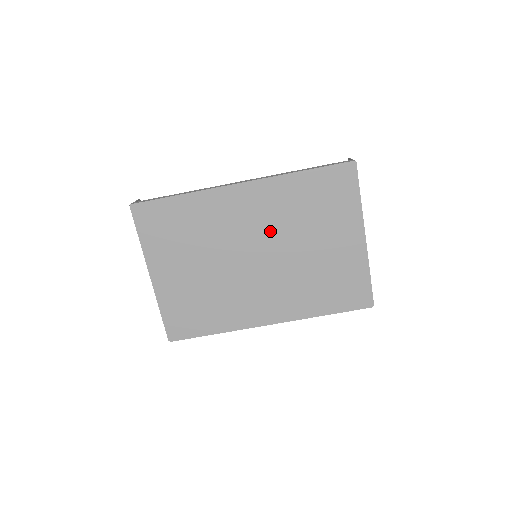
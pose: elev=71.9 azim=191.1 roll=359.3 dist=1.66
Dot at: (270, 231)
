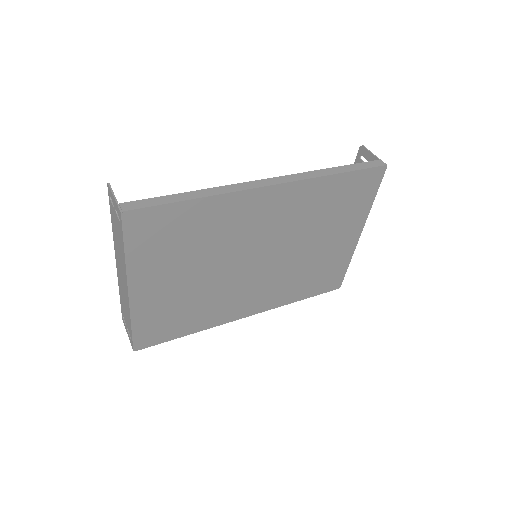
Dot at: (283, 234)
